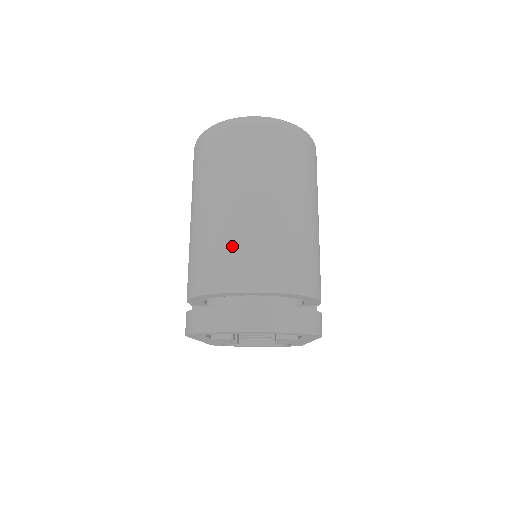
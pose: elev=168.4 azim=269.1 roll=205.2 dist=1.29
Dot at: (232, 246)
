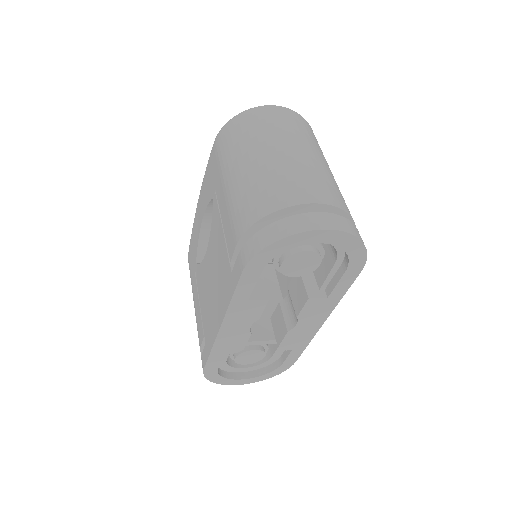
Dot at: (289, 175)
